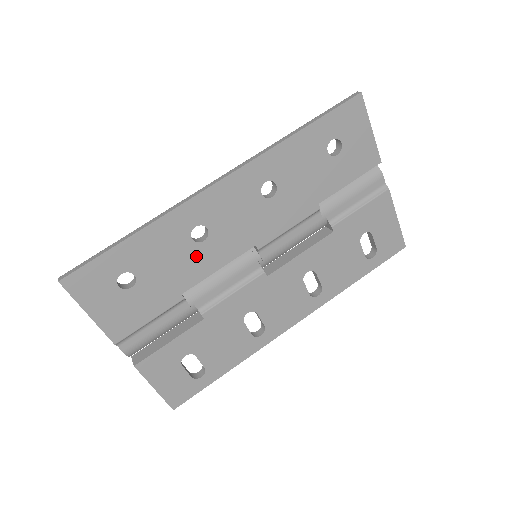
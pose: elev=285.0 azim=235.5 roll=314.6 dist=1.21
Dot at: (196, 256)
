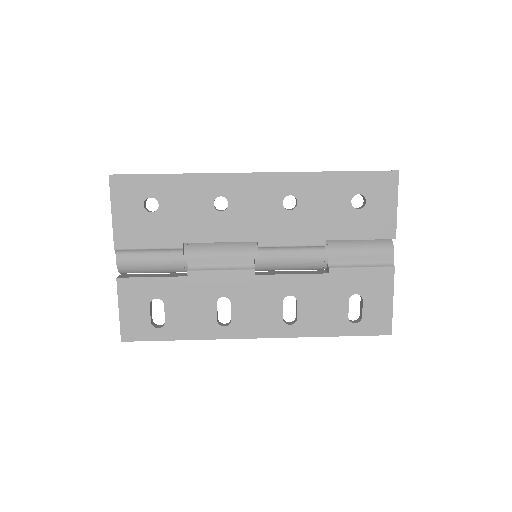
Dot at: (209, 219)
